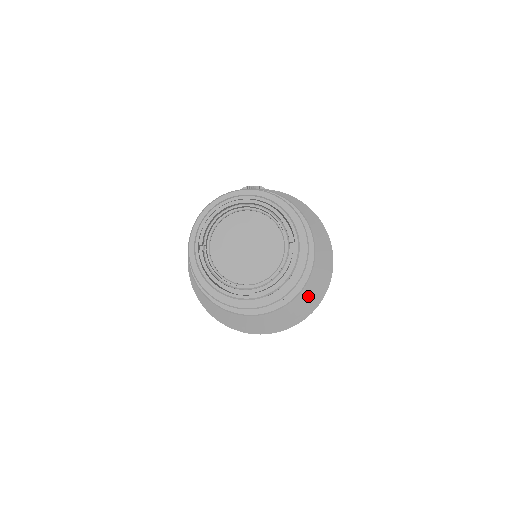
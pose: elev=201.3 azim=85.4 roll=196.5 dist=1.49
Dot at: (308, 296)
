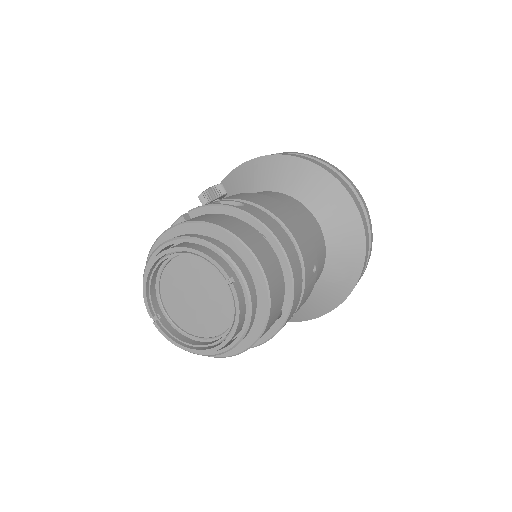
Dot at: (344, 261)
